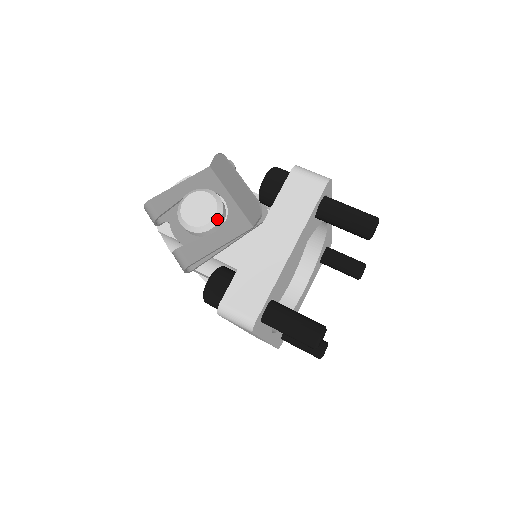
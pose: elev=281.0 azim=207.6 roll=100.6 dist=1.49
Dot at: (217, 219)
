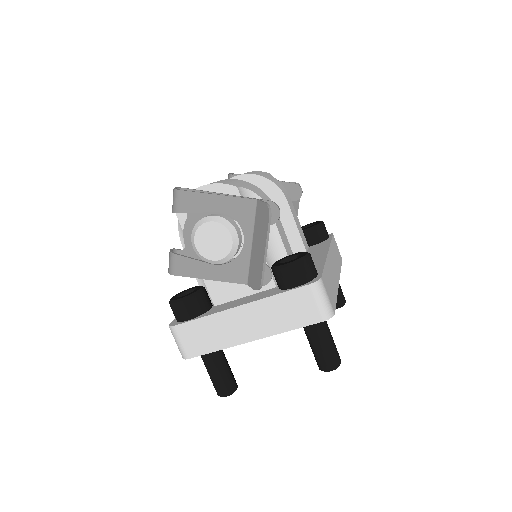
Dot at: (221, 262)
